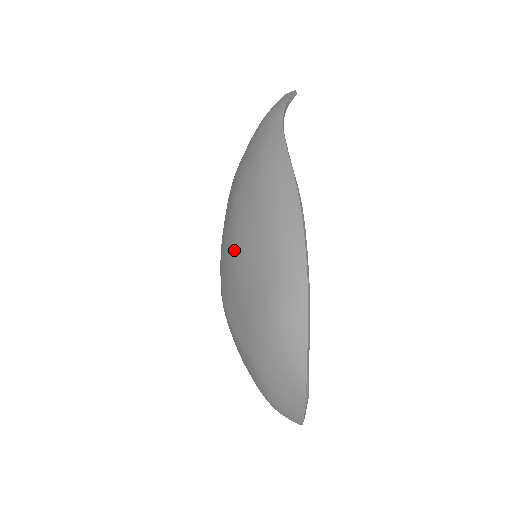
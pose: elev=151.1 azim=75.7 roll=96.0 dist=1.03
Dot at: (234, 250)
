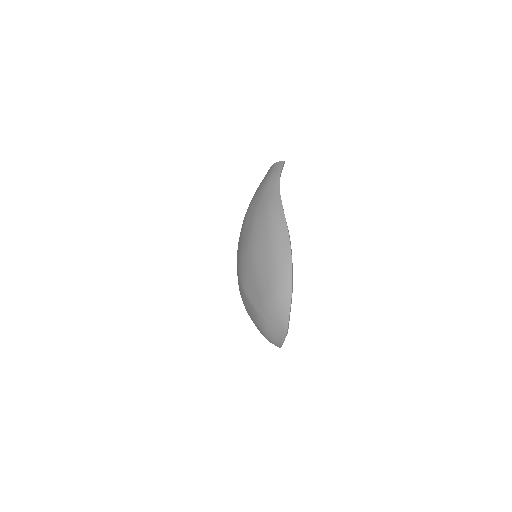
Dot at: (253, 259)
